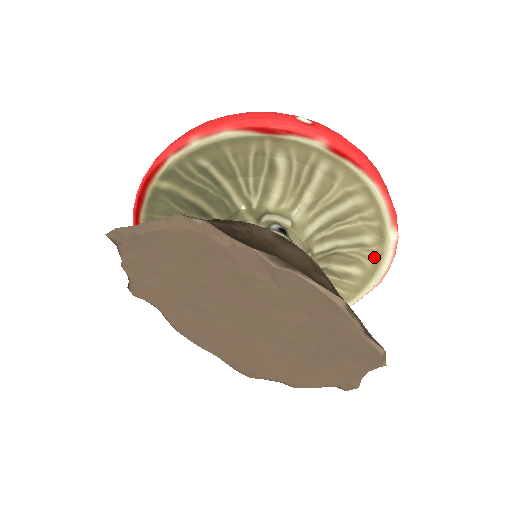
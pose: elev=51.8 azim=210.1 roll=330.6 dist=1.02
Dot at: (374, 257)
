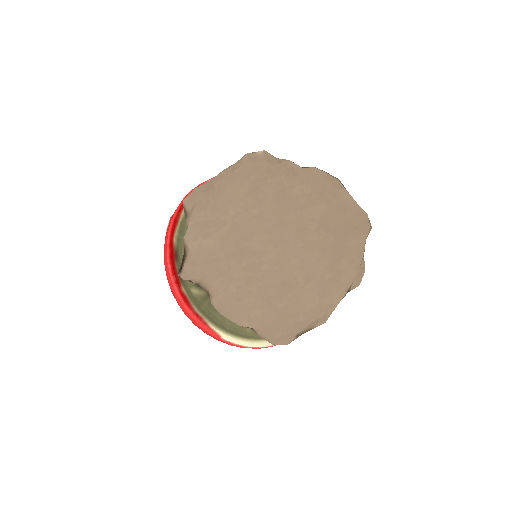
Dot at: occluded
